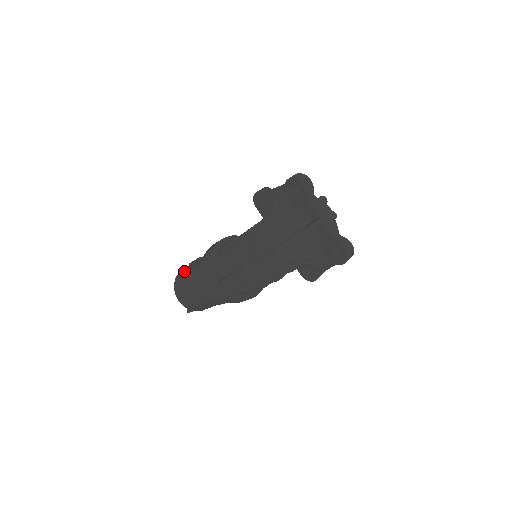
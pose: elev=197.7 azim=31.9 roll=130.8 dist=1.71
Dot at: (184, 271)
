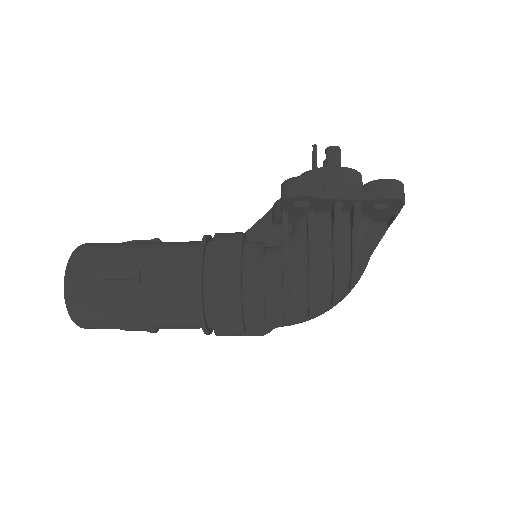
Dot at: (105, 298)
